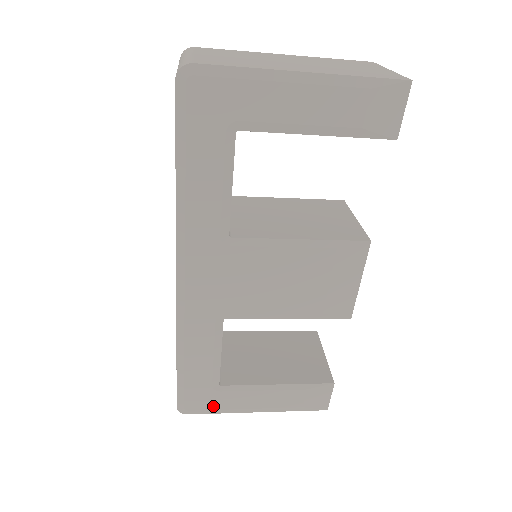
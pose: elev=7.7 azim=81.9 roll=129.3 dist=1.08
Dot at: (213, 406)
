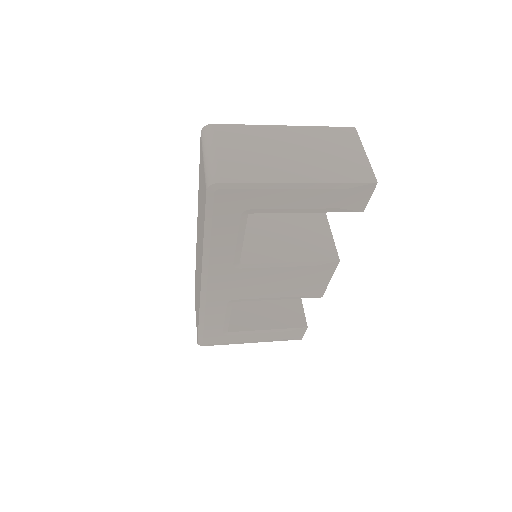
Dot at: (223, 342)
